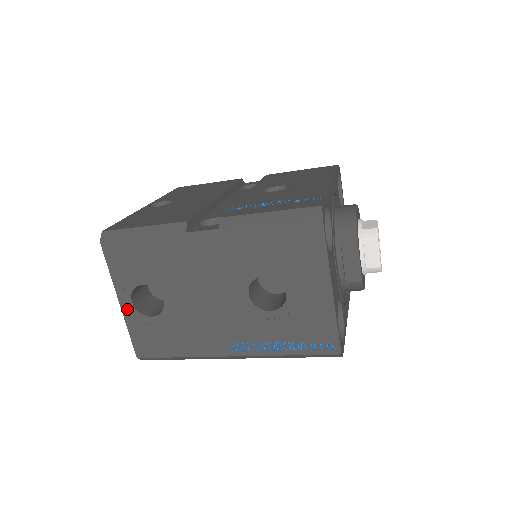
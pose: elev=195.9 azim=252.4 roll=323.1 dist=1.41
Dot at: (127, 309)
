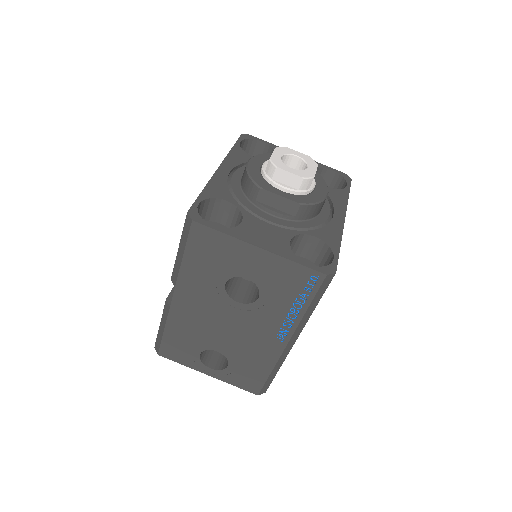
Dot at: (215, 374)
